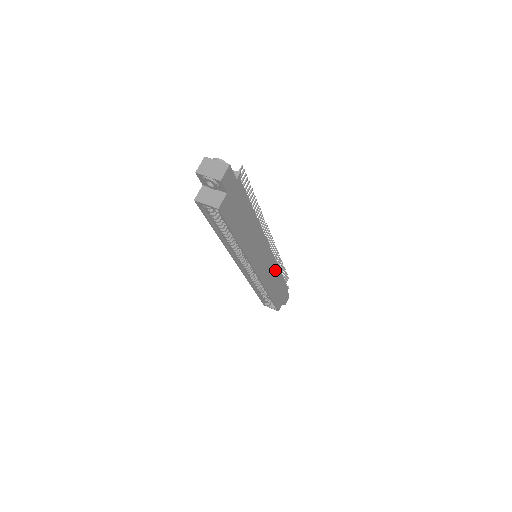
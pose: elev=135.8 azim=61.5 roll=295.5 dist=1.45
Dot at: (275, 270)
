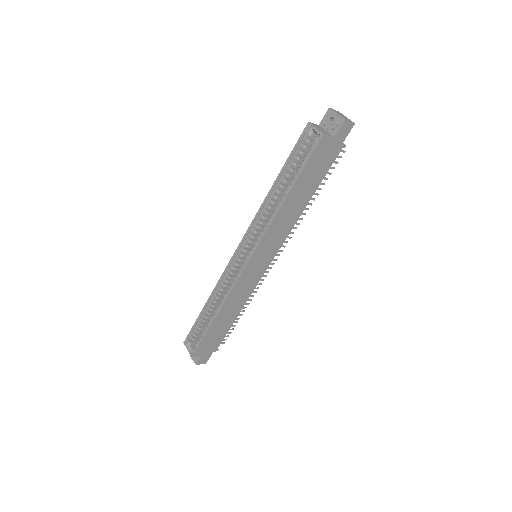
Dot at: (244, 298)
